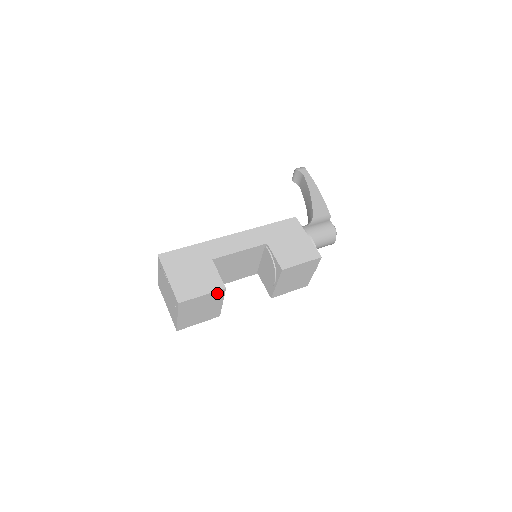
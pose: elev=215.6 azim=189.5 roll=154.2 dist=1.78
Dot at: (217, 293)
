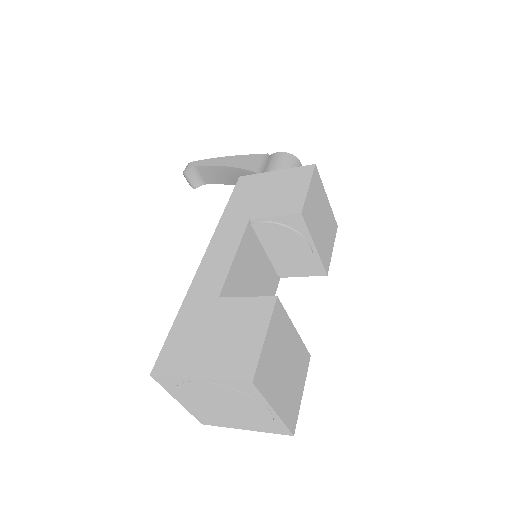
Dot at: (276, 316)
